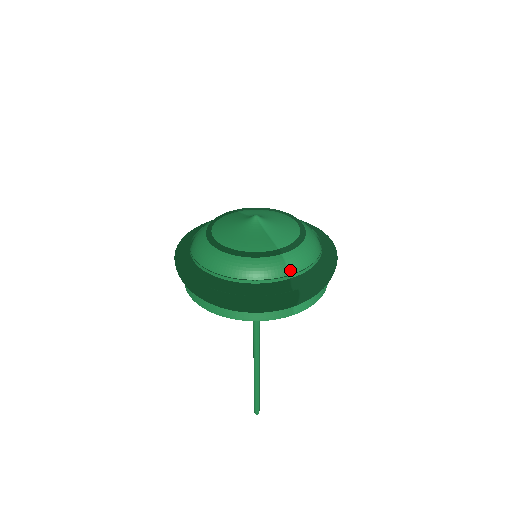
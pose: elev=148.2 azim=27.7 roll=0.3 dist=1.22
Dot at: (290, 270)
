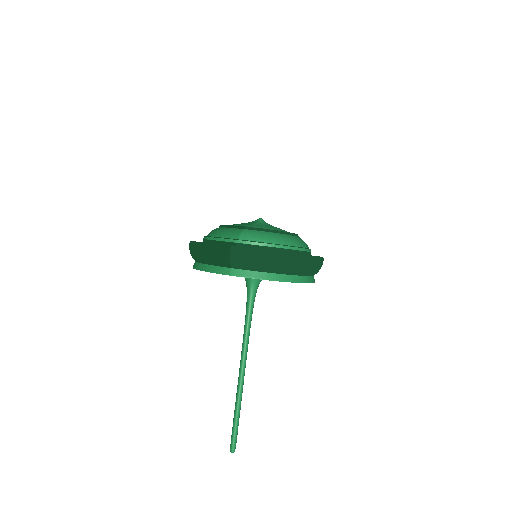
Dot at: (241, 238)
